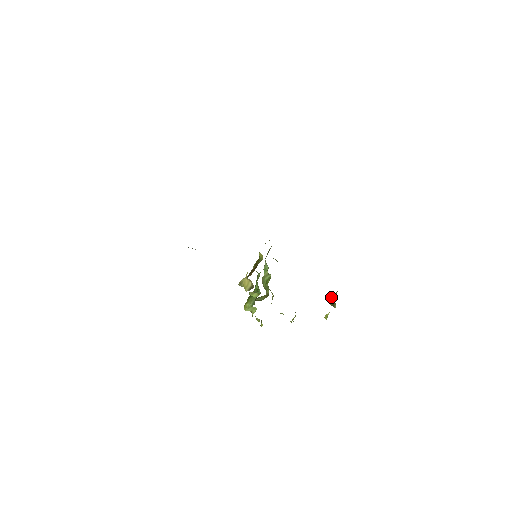
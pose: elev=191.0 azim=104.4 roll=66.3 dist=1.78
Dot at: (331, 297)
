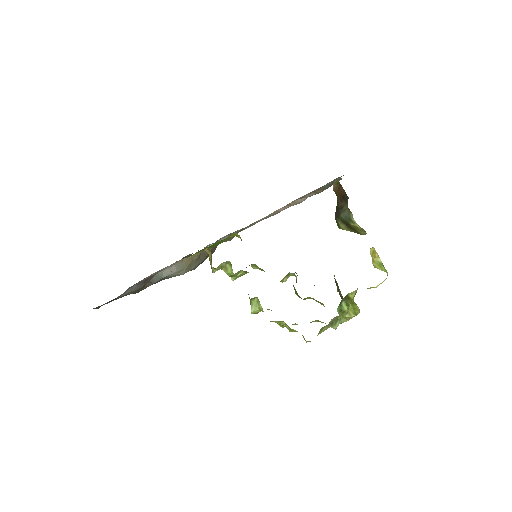
Dot at: (343, 222)
